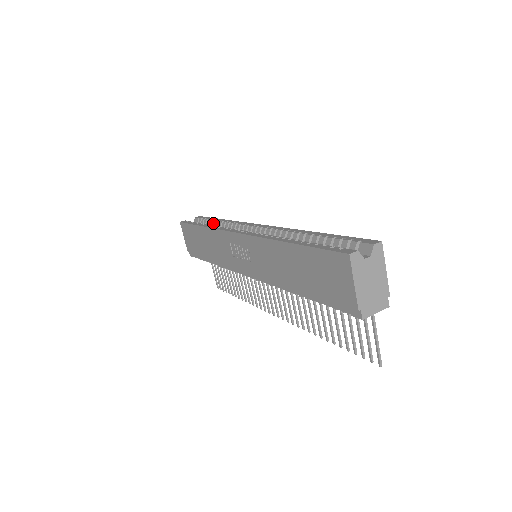
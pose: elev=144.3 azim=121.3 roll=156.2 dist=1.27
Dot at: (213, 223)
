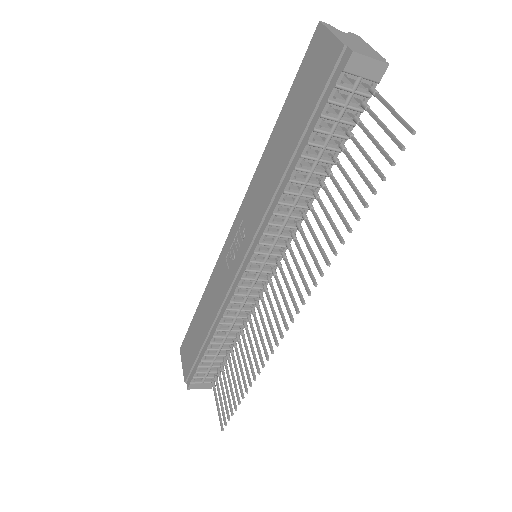
Dot at: occluded
